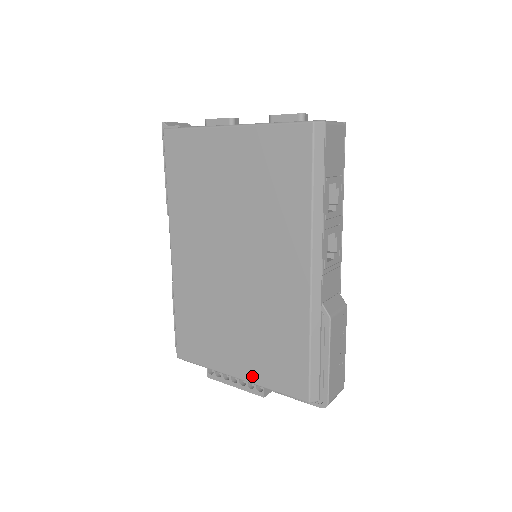
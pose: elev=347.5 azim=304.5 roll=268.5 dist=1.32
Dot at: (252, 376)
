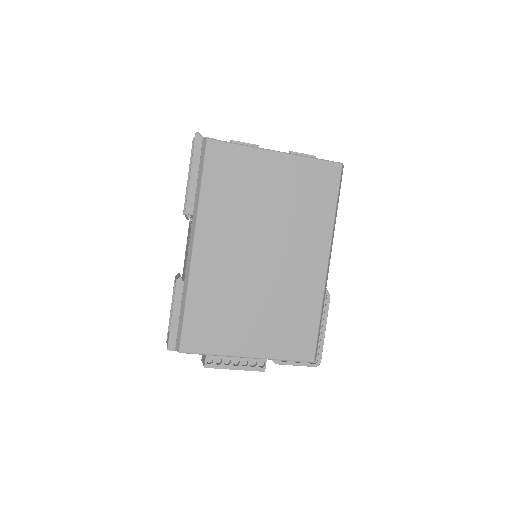
Dot at: (266, 352)
